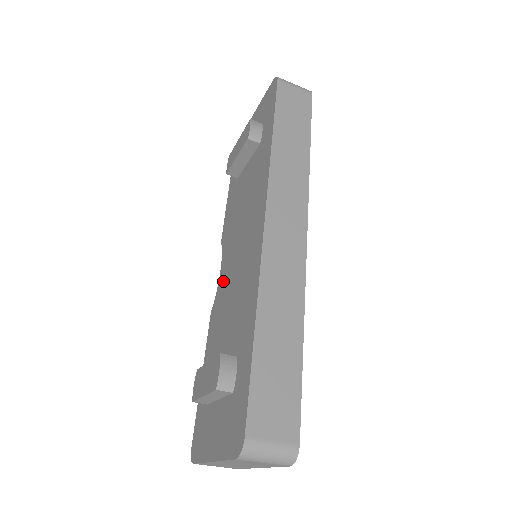
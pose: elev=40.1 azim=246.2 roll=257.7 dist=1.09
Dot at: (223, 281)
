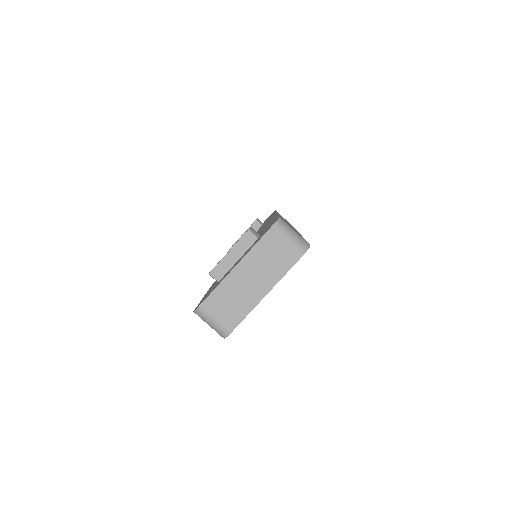
Dot at: occluded
